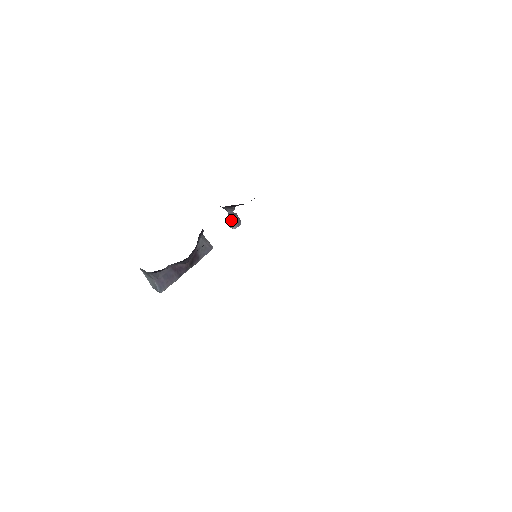
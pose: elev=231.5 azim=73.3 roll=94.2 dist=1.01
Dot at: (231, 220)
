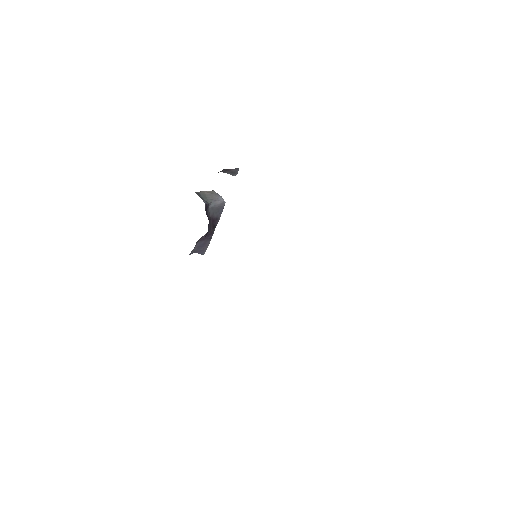
Dot at: (228, 173)
